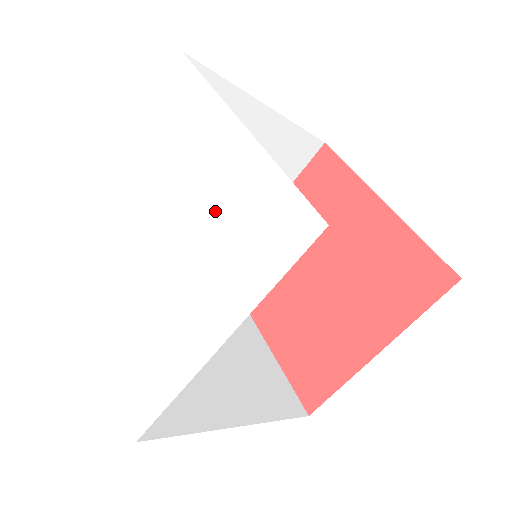
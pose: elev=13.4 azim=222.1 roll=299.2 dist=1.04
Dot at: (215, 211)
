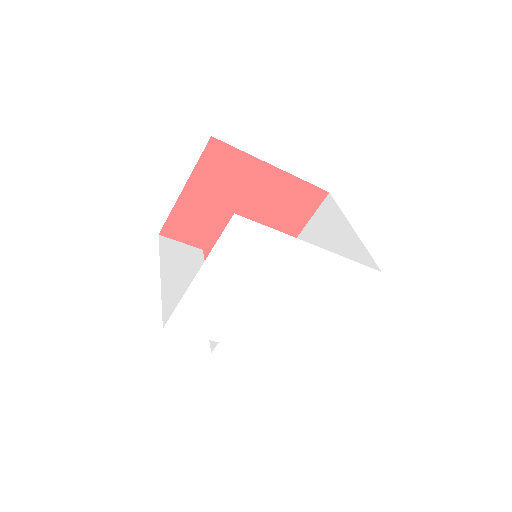
Dot at: (312, 286)
